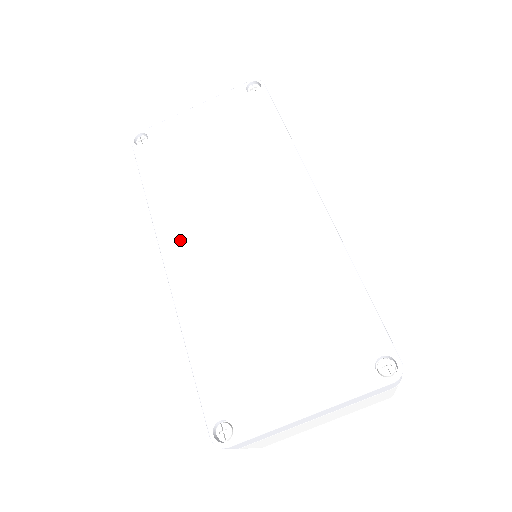
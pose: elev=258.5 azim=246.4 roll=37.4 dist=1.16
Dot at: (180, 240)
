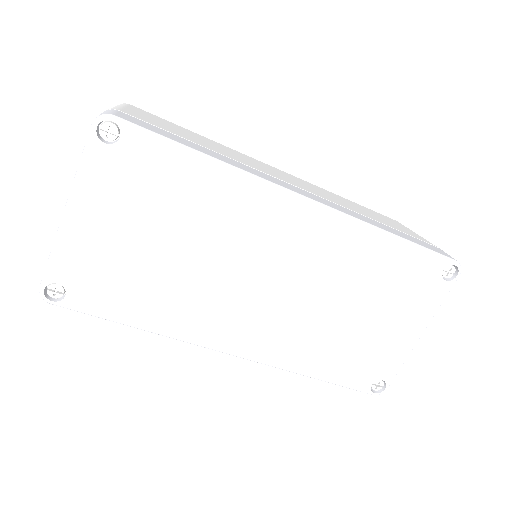
Dot at: (222, 331)
